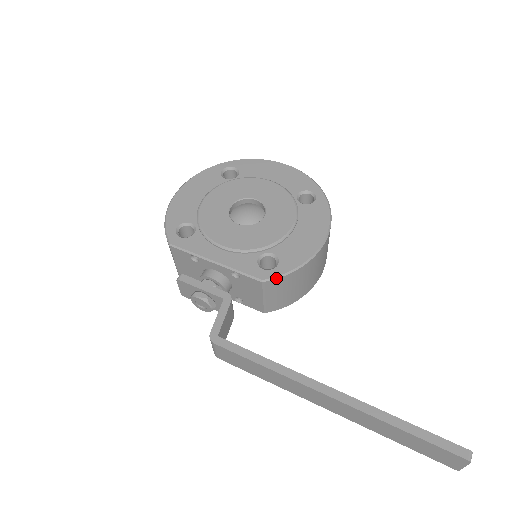
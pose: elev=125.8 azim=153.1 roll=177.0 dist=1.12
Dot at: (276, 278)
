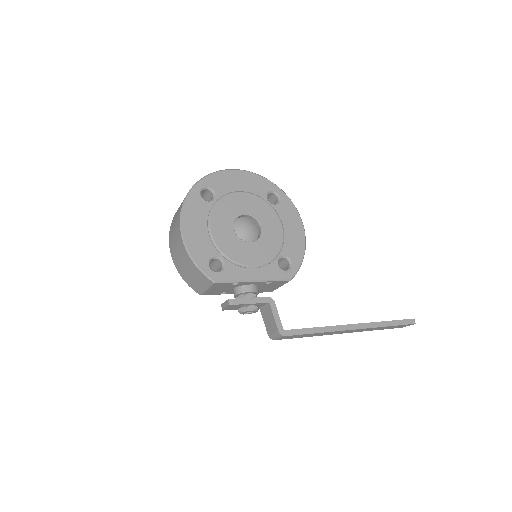
Dot at: (296, 273)
